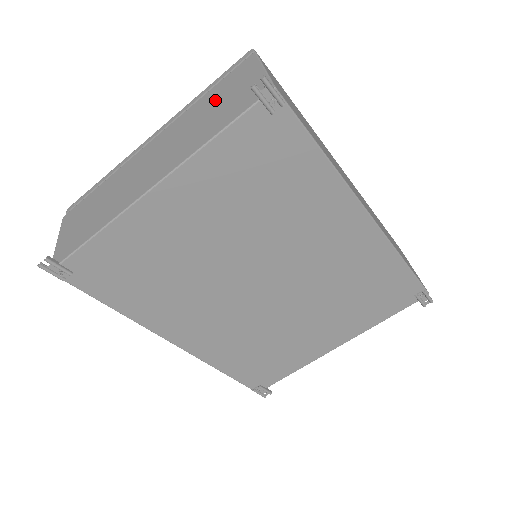
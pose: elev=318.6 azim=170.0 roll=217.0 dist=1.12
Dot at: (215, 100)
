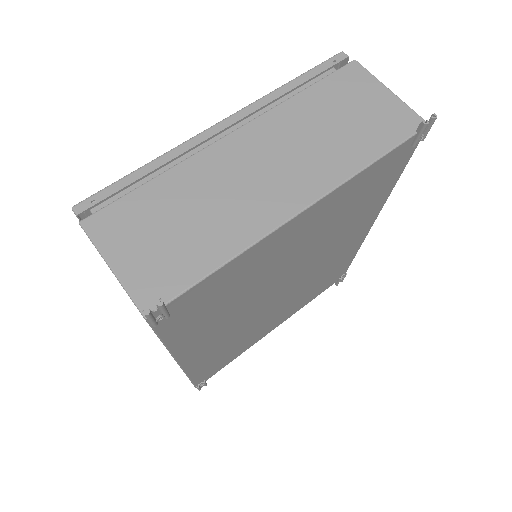
Dot at: (334, 108)
